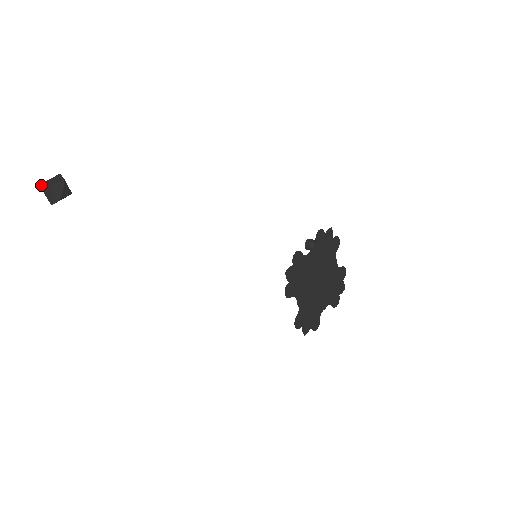
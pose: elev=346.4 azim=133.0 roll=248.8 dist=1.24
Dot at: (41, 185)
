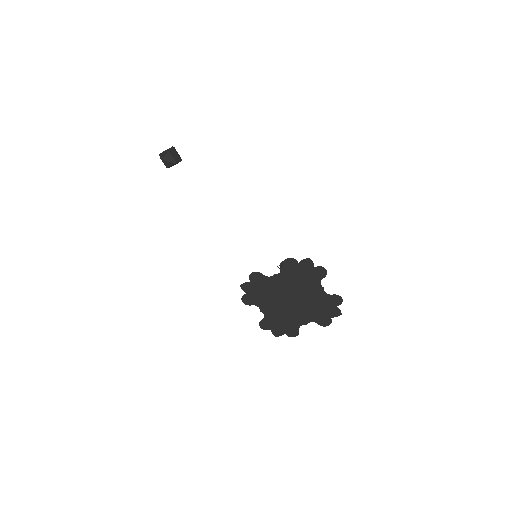
Dot at: (159, 155)
